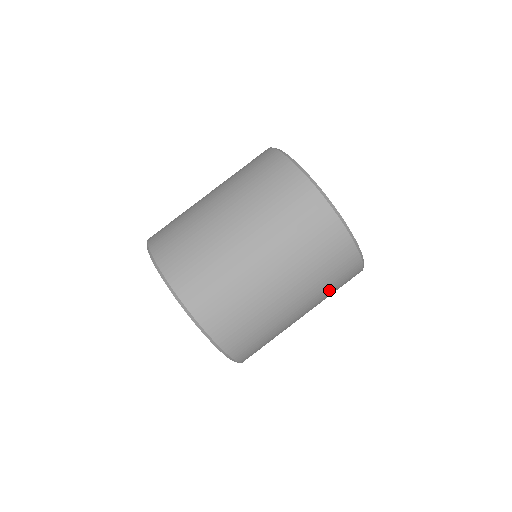
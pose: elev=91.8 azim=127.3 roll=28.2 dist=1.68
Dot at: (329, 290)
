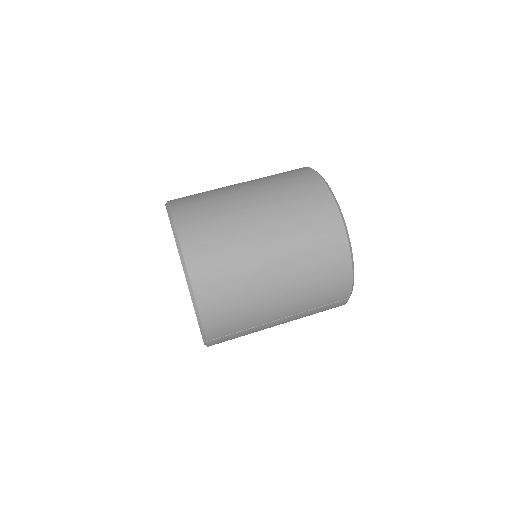
Dot at: (306, 247)
